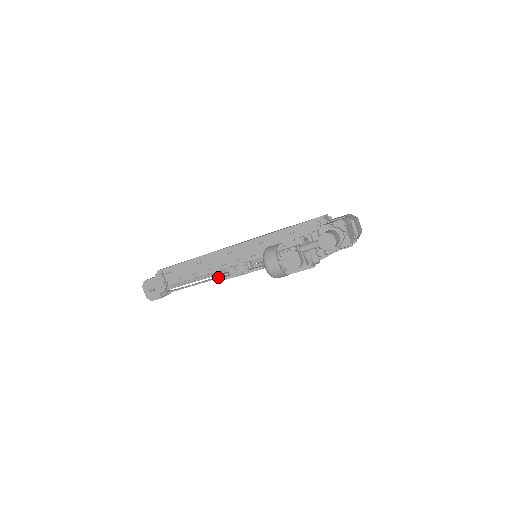
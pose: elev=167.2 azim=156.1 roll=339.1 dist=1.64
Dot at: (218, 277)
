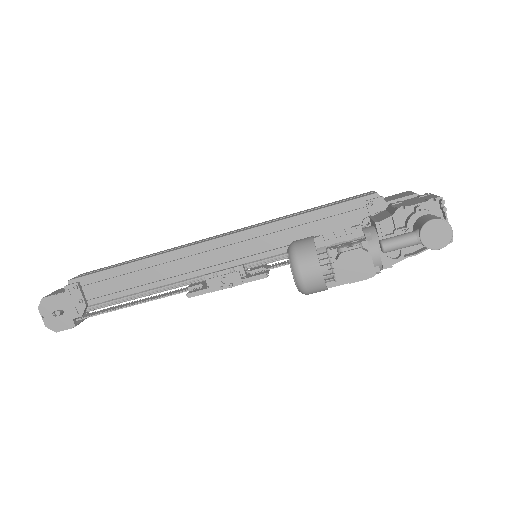
Dot at: (183, 290)
